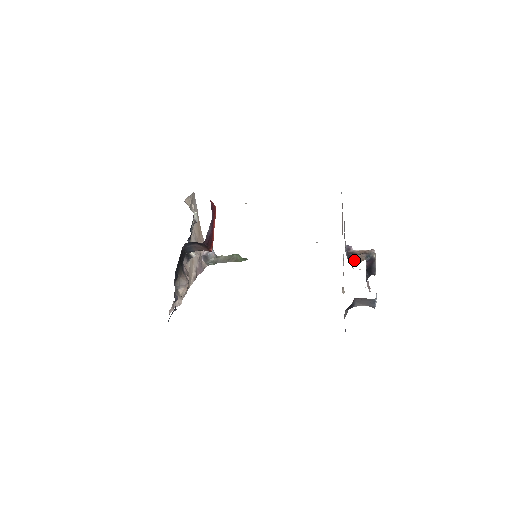
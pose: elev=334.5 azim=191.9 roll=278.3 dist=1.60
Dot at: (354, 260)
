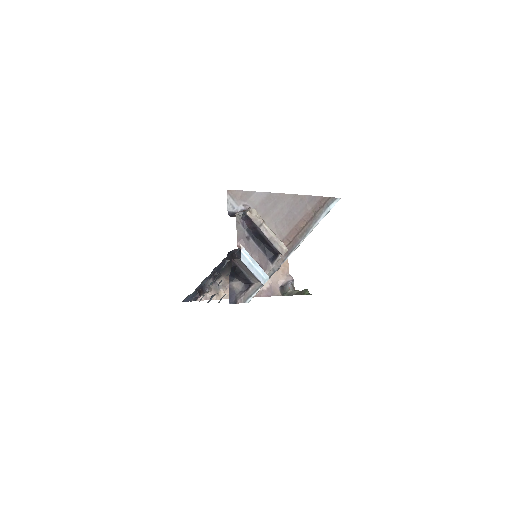
Dot at: (232, 216)
